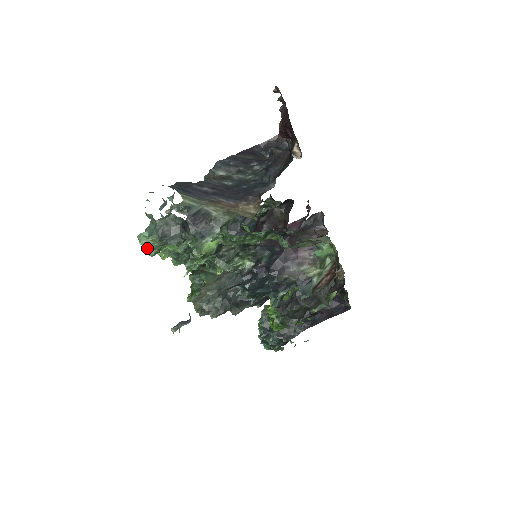
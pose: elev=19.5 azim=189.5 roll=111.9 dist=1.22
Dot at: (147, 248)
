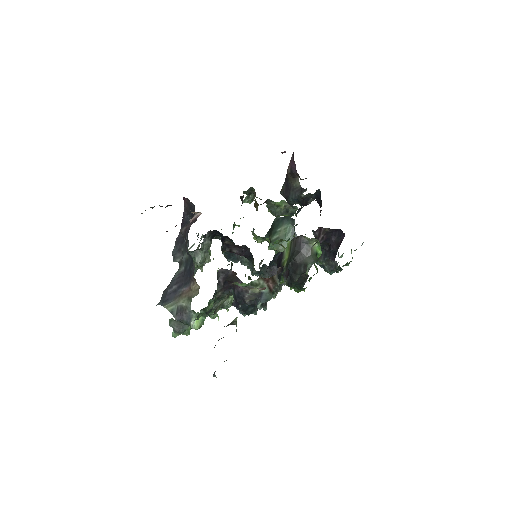
Dot at: (183, 334)
